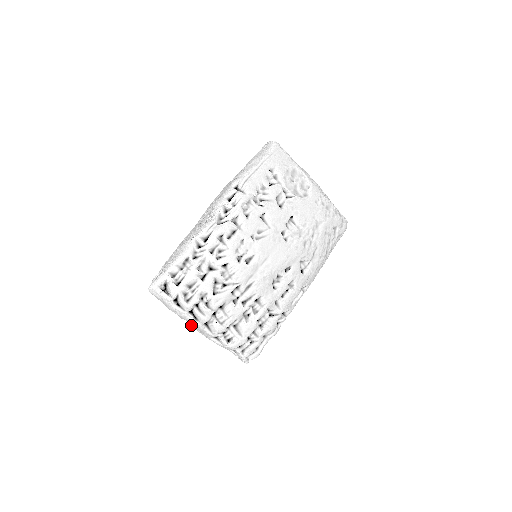
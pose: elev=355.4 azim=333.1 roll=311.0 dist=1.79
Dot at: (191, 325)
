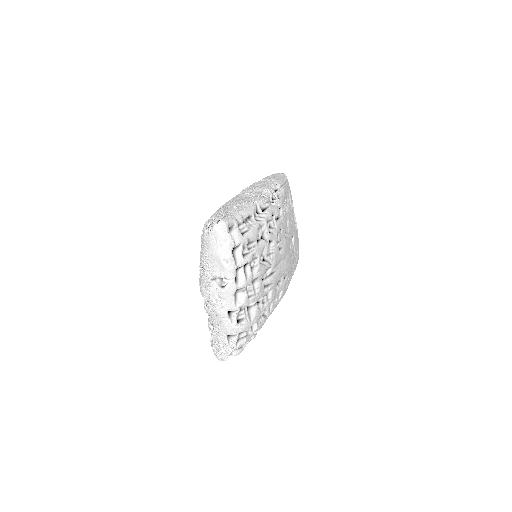
Dot at: (215, 288)
